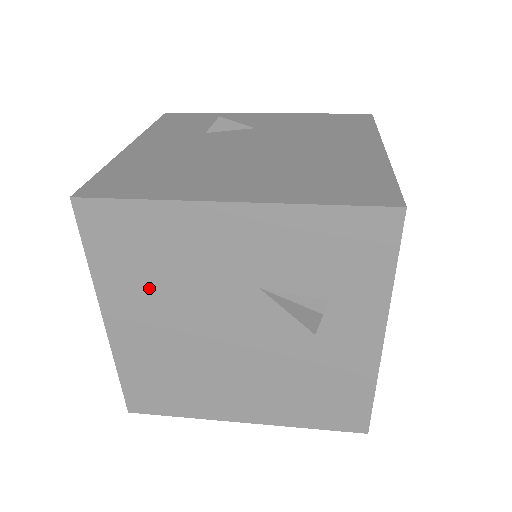
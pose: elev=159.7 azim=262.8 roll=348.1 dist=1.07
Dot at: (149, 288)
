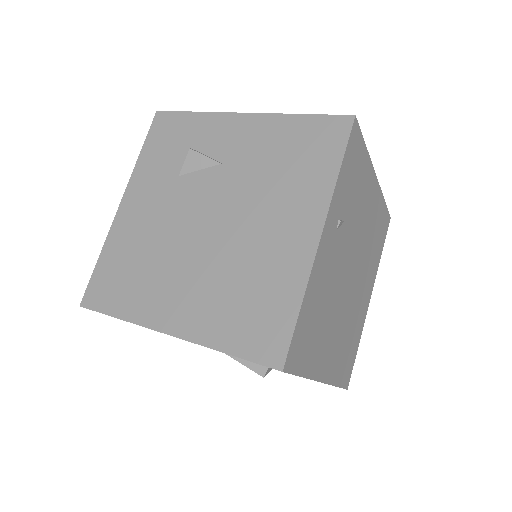
Dot at: occluded
